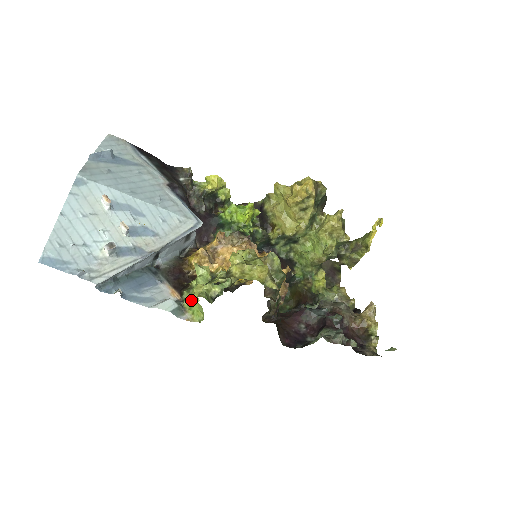
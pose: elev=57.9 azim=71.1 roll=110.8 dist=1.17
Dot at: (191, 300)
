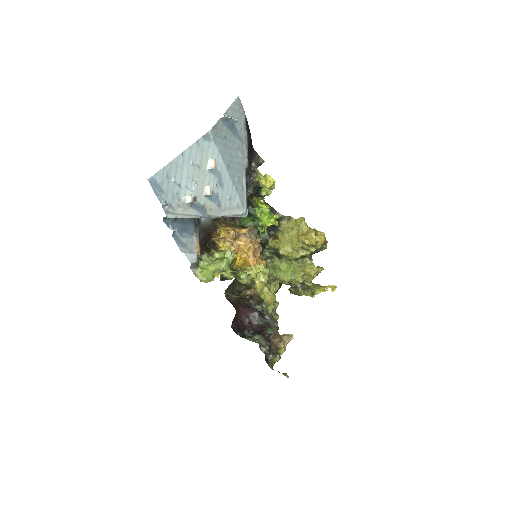
Dot at: (208, 266)
